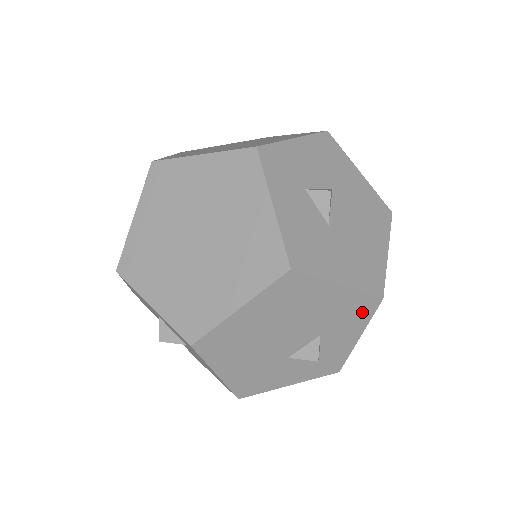
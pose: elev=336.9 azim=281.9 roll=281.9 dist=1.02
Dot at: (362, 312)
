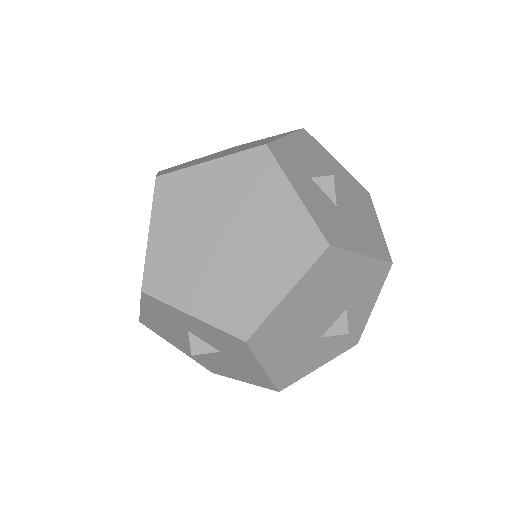
Dot at: (377, 279)
